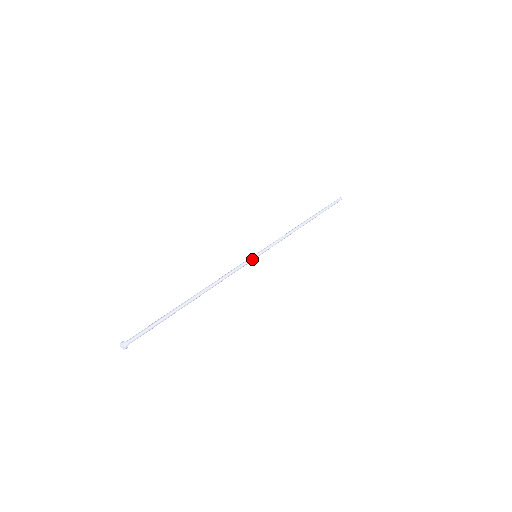
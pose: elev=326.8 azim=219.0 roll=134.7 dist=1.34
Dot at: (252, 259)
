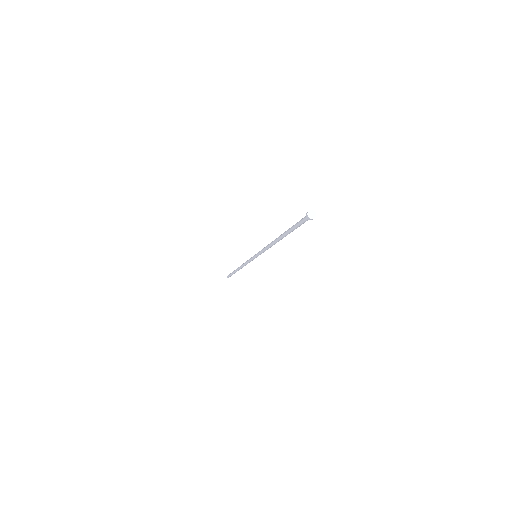
Dot at: occluded
